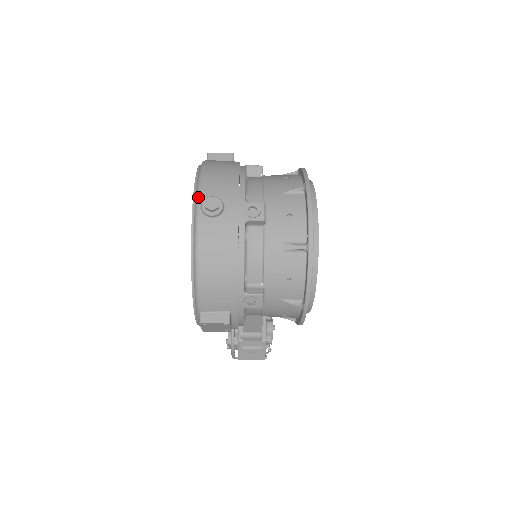
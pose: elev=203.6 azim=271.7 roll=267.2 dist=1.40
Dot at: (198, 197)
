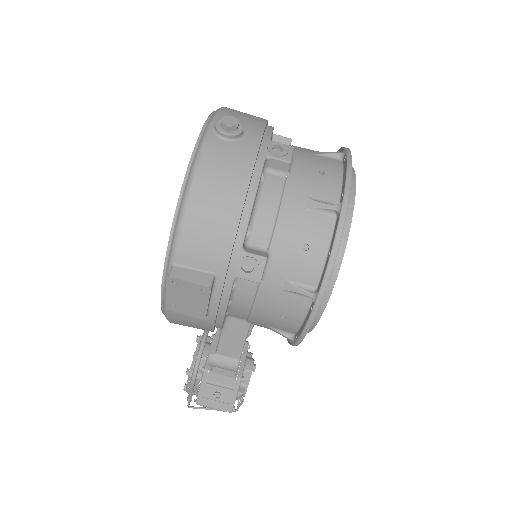
Dot at: (213, 118)
